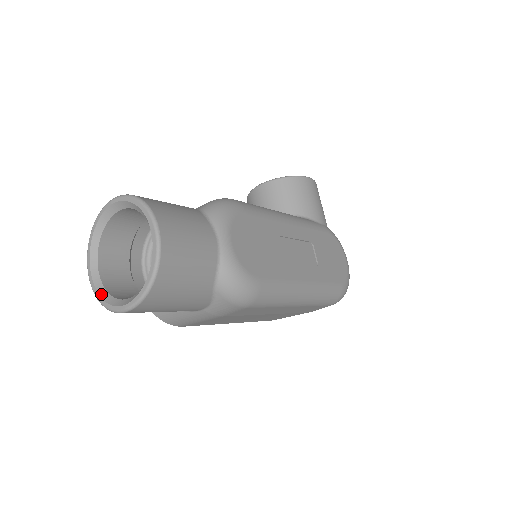
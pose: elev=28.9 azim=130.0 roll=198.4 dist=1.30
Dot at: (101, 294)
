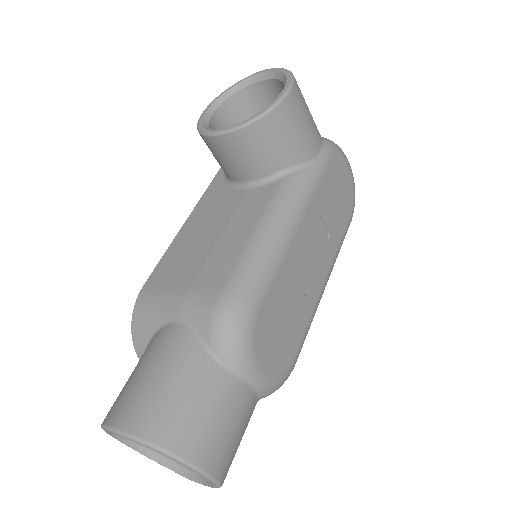
Dot at: (152, 458)
